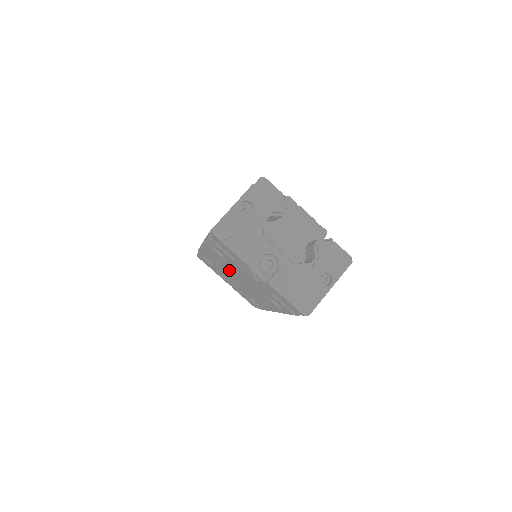
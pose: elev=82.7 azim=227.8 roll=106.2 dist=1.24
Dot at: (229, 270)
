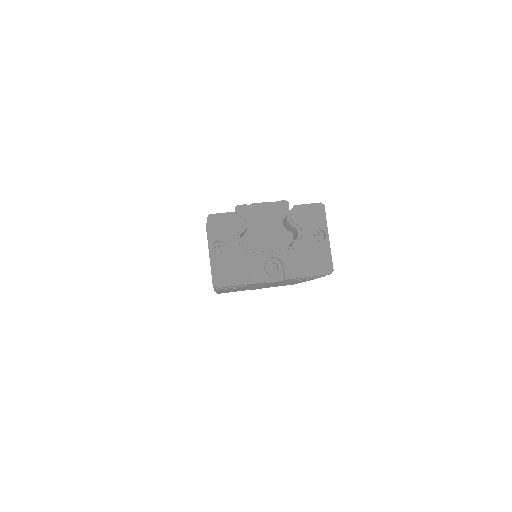
Dot at: occluded
